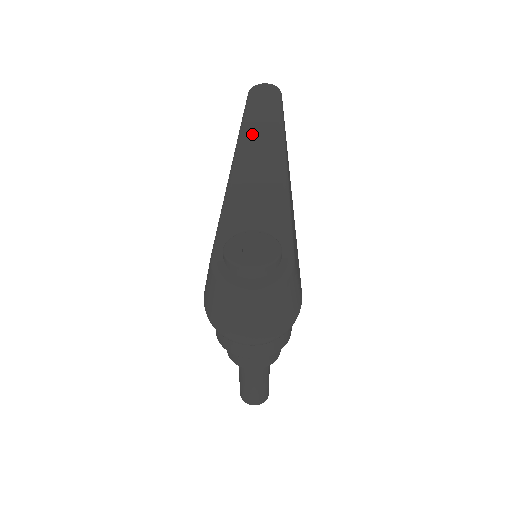
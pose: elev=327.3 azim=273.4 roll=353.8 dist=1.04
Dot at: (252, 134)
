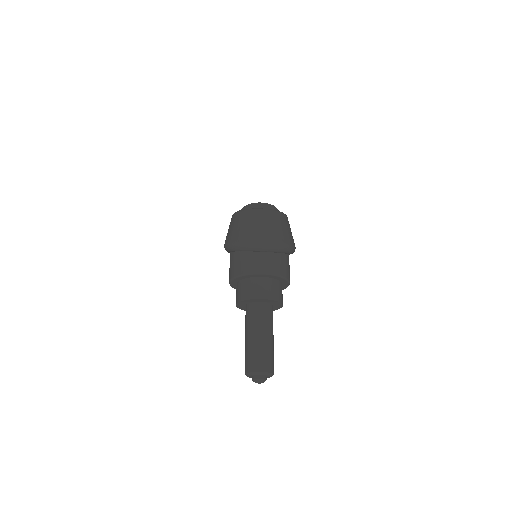
Dot at: occluded
